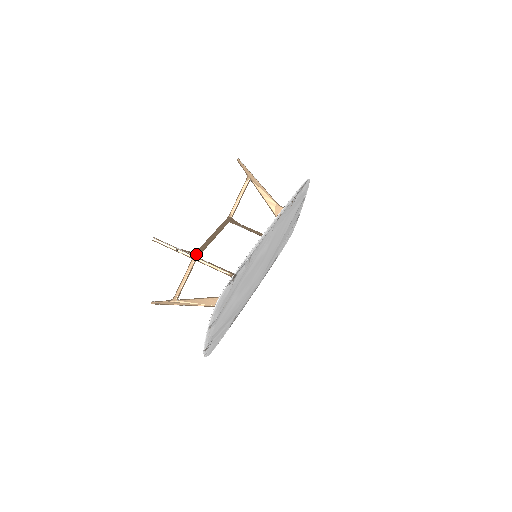
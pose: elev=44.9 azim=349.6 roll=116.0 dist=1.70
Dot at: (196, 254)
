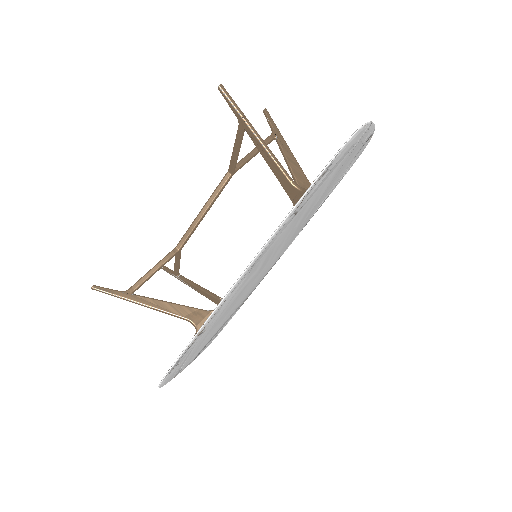
Dot at: (173, 255)
